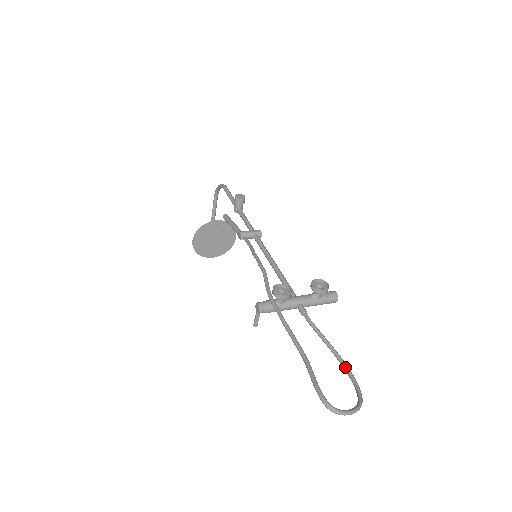
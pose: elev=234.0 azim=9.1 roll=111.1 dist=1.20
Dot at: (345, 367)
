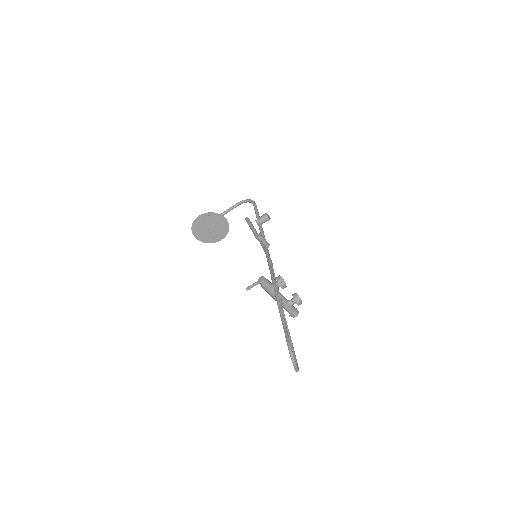
Dot at: (293, 349)
